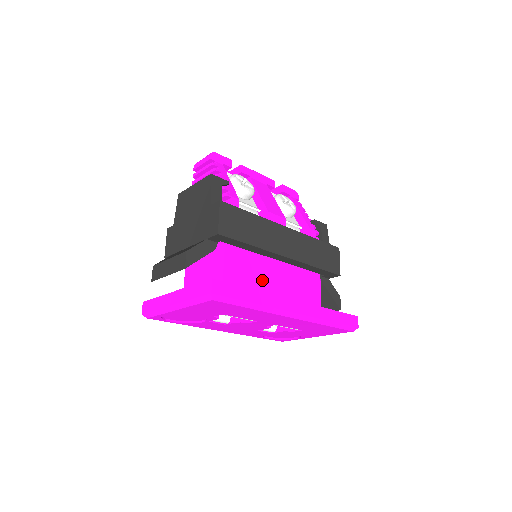
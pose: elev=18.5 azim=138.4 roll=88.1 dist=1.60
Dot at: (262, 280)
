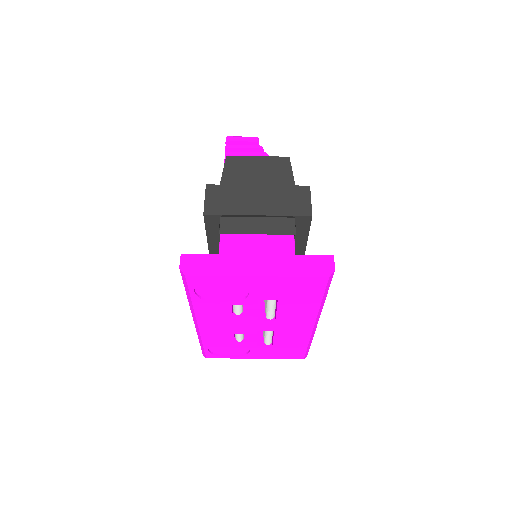
Dot at: occluded
